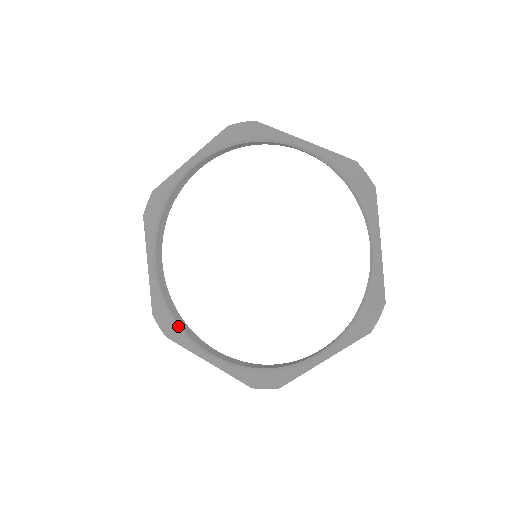
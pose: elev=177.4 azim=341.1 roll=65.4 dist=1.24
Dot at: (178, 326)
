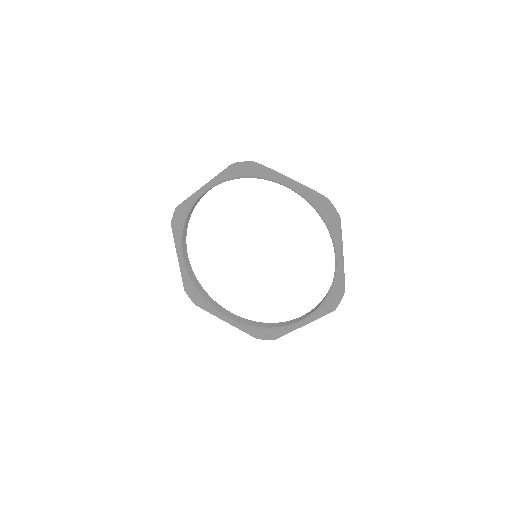
Dot at: (203, 299)
